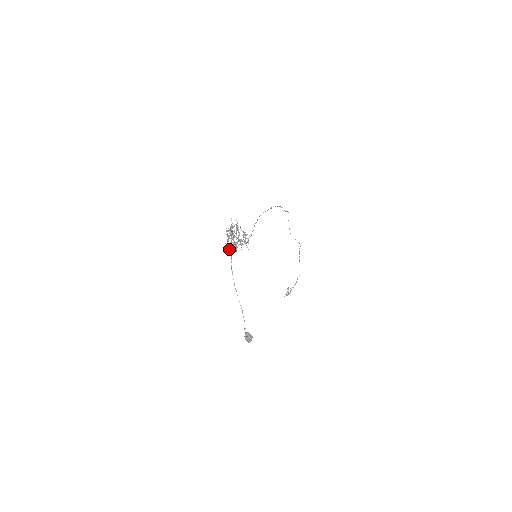
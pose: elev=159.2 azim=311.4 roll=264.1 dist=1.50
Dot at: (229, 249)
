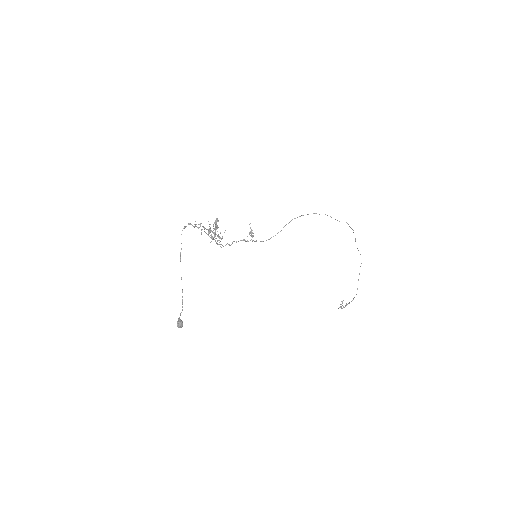
Dot at: occluded
